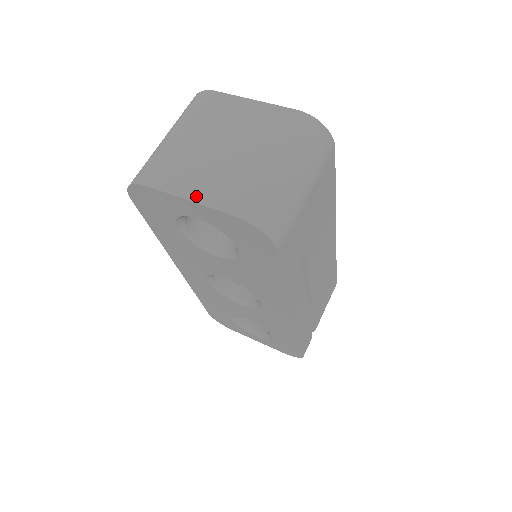
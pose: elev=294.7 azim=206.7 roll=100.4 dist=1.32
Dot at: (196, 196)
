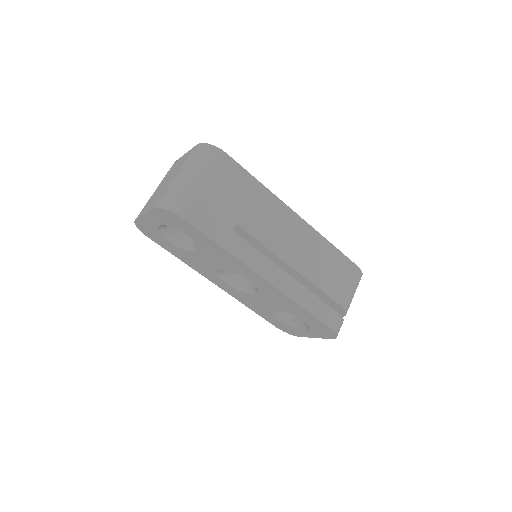
Dot at: (147, 211)
